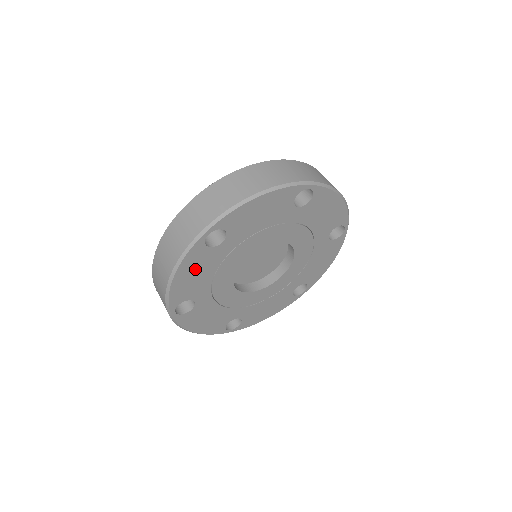
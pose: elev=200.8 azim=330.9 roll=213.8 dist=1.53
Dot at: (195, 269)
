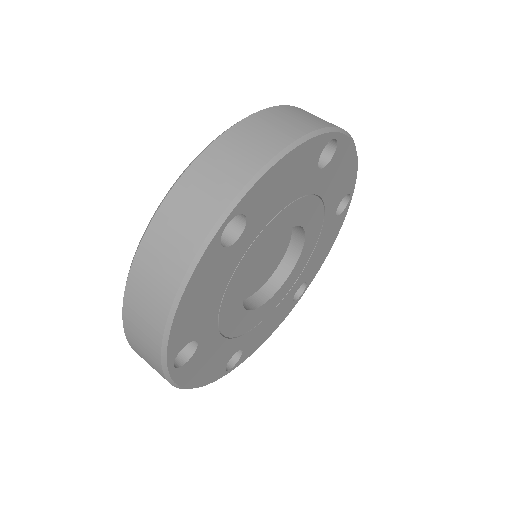
Dot at: (204, 289)
